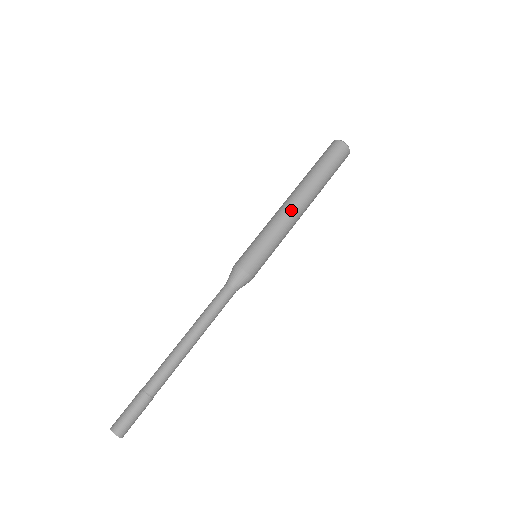
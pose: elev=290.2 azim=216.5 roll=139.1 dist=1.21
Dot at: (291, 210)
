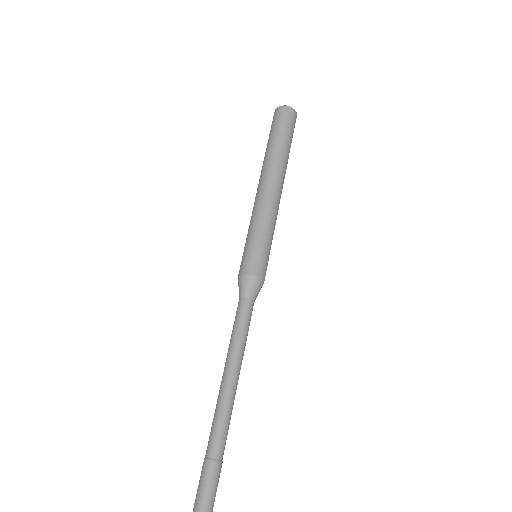
Dot at: (264, 192)
